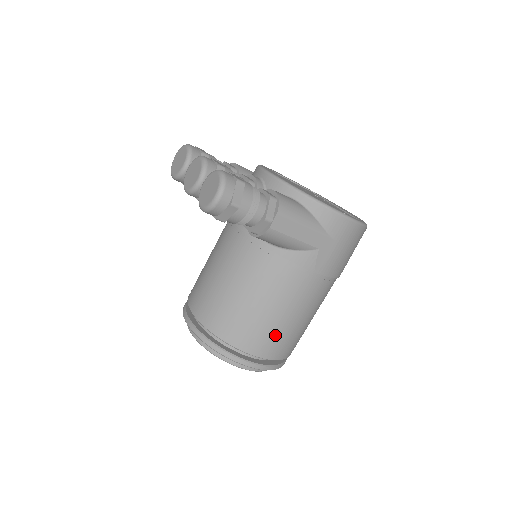
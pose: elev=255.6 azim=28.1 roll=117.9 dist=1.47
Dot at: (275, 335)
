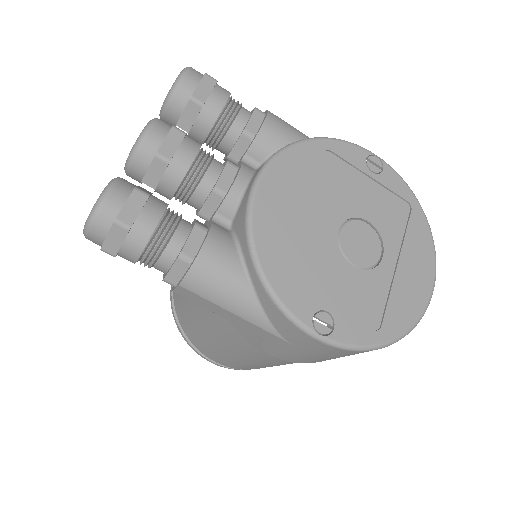
Dot at: (223, 357)
